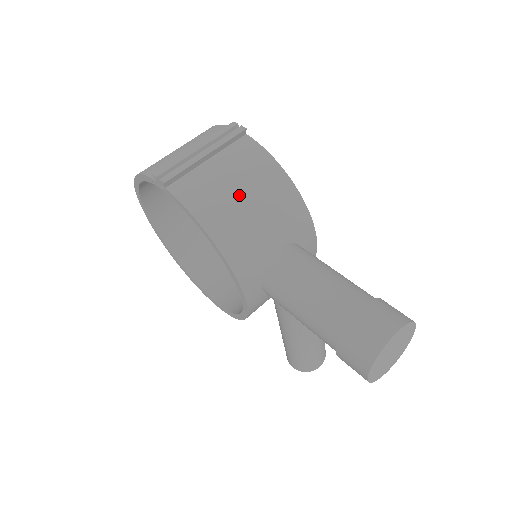
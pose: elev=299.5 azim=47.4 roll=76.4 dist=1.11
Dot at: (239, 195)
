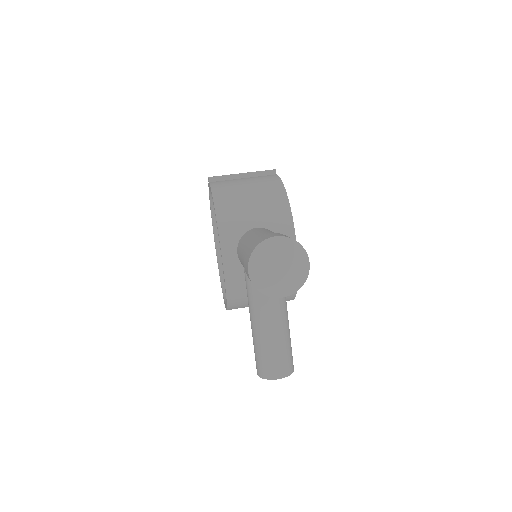
Dot at: (246, 189)
